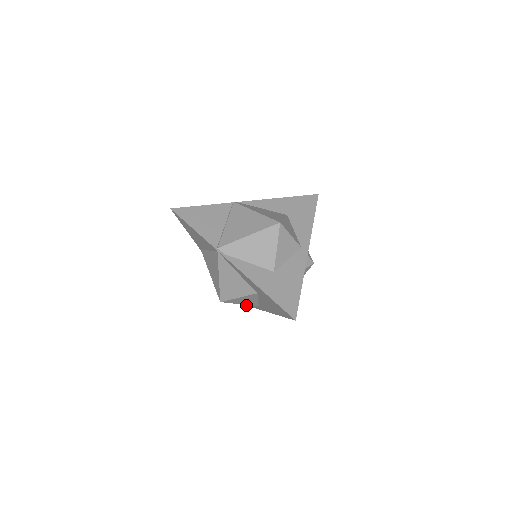
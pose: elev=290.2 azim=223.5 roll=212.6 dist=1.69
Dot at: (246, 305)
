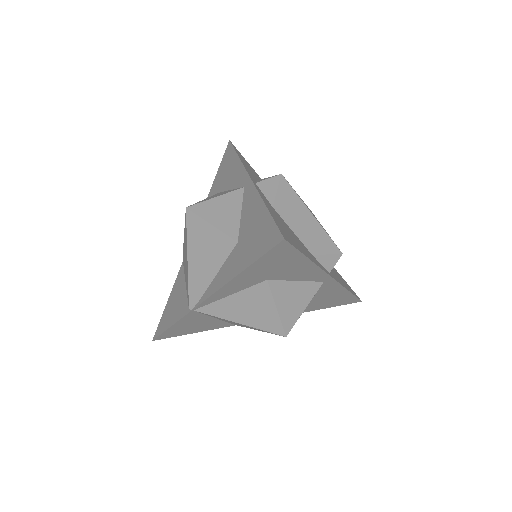
Dot at: (353, 296)
